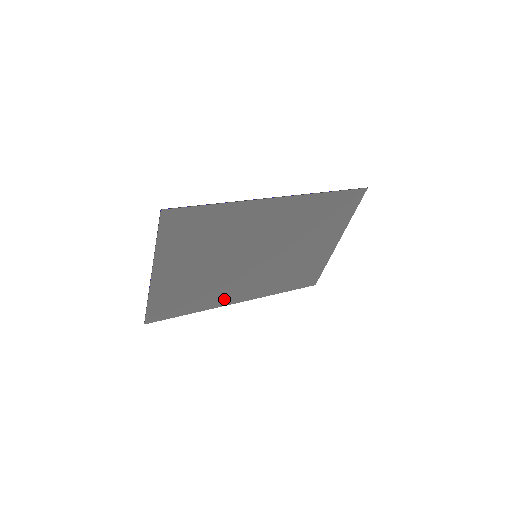
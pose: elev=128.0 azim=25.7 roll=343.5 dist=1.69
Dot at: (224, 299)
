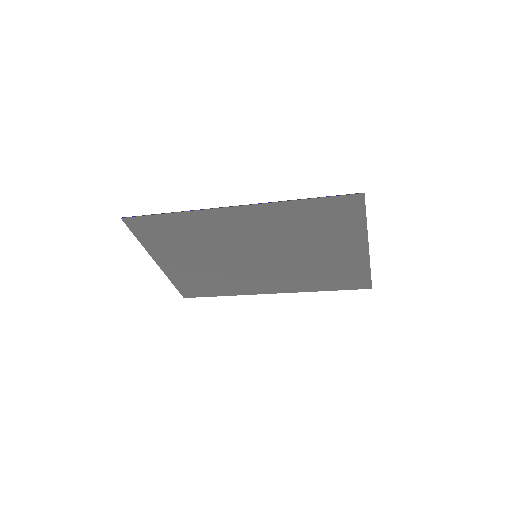
Dot at: (252, 289)
